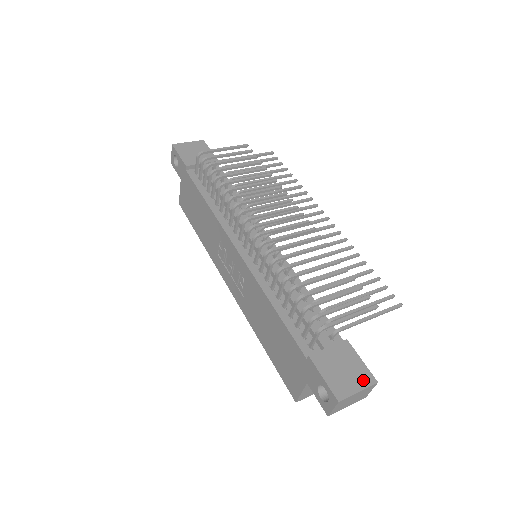
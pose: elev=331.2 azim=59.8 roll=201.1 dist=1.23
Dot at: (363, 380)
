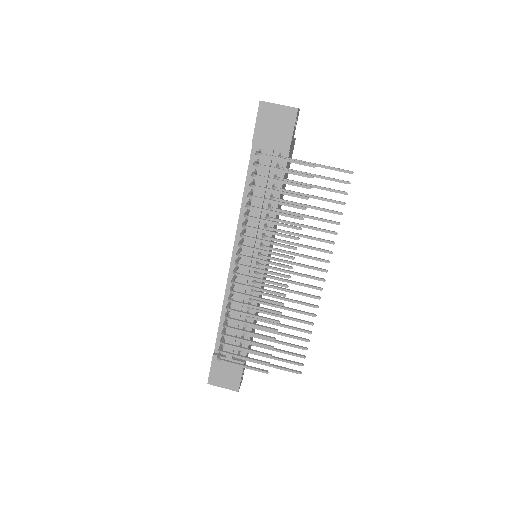
Dot at: (231, 385)
